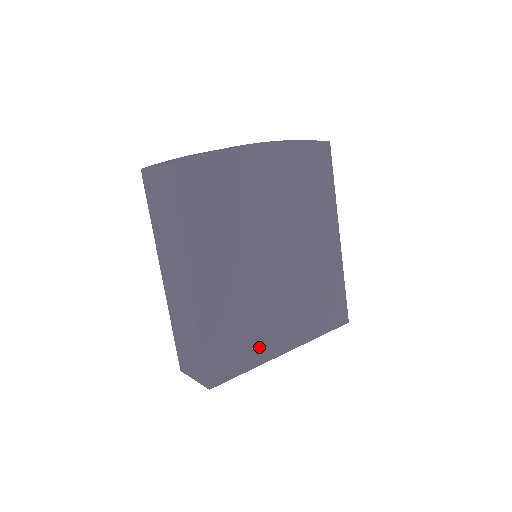
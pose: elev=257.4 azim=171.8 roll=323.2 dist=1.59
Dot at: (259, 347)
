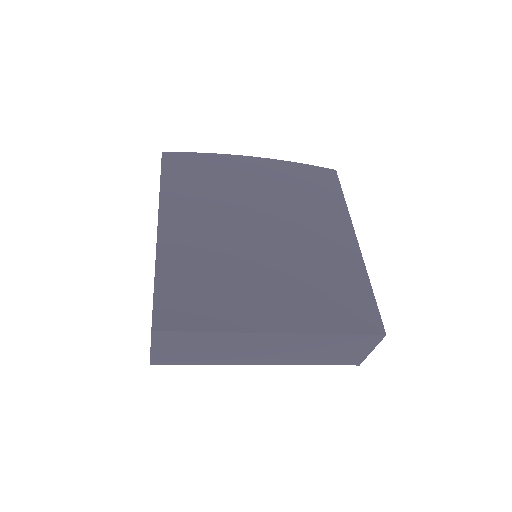
Dot at: (232, 311)
